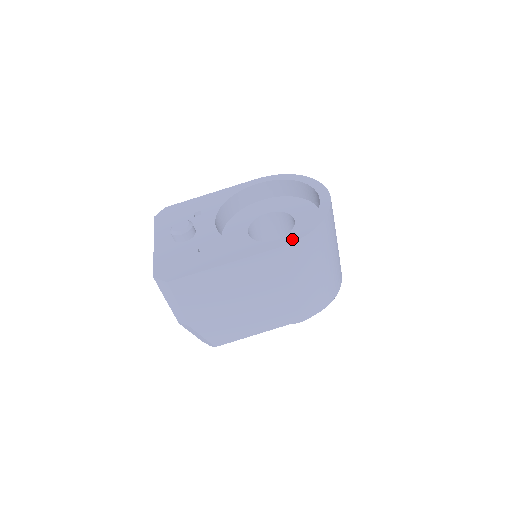
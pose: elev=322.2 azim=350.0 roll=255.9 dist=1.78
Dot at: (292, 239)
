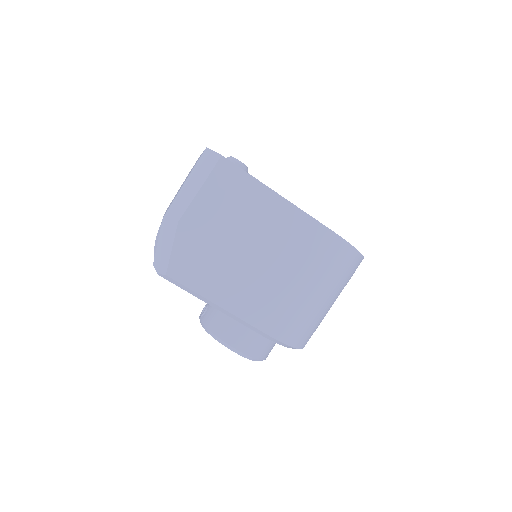
Dot at: (338, 235)
